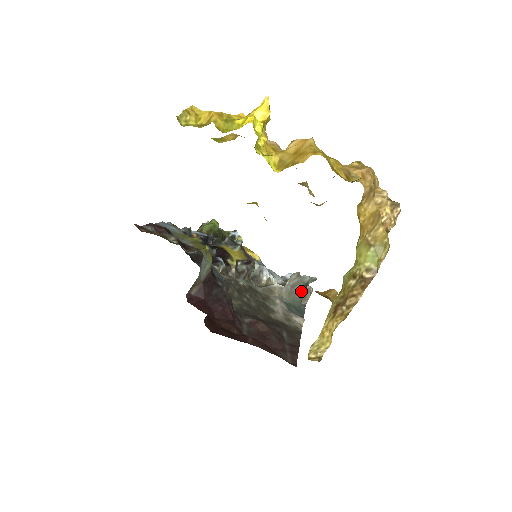
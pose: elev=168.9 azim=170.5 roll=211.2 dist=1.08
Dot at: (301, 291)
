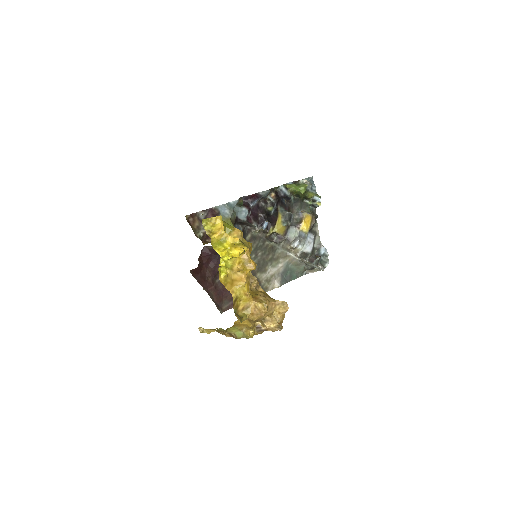
Dot at: (307, 268)
